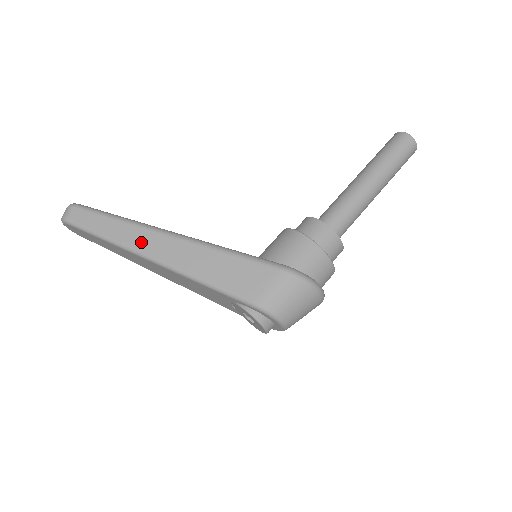
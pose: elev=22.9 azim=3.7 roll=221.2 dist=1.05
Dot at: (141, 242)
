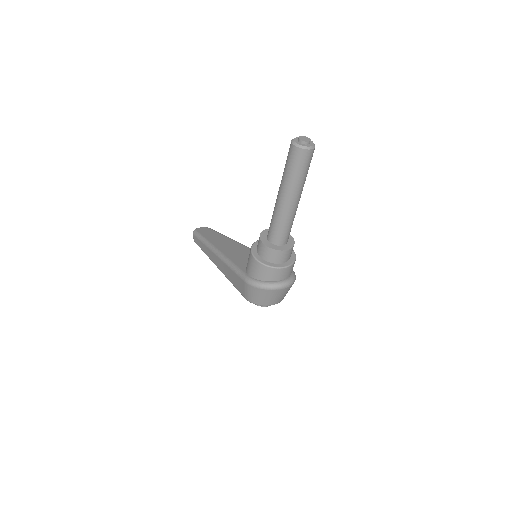
Dot at: (211, 257)
